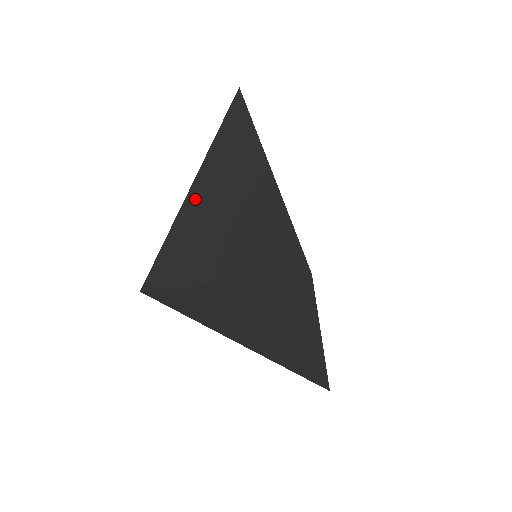
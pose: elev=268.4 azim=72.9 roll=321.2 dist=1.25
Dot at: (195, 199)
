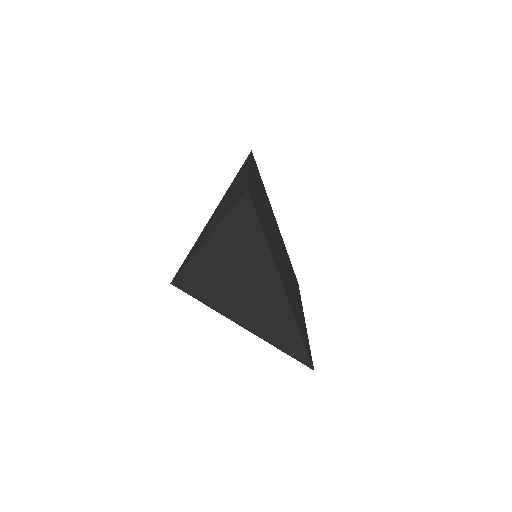
Dot at: (213, 257)
